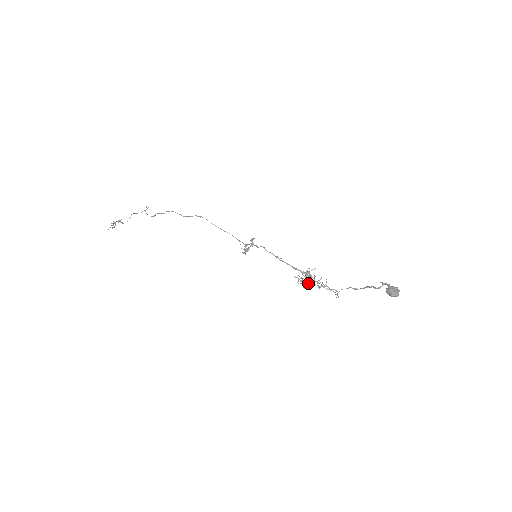
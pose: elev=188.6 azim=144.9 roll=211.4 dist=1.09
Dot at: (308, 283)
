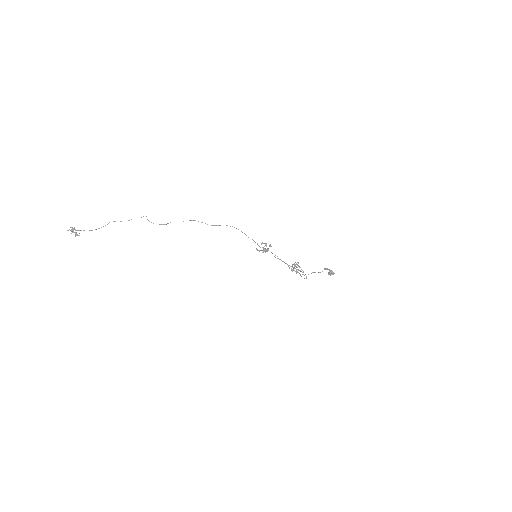
Dot at: (299, 270)
